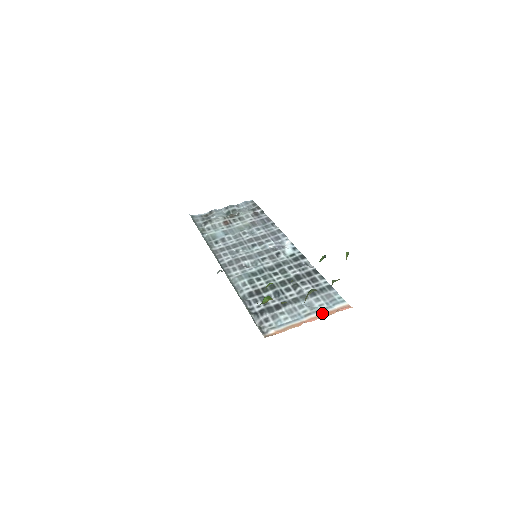
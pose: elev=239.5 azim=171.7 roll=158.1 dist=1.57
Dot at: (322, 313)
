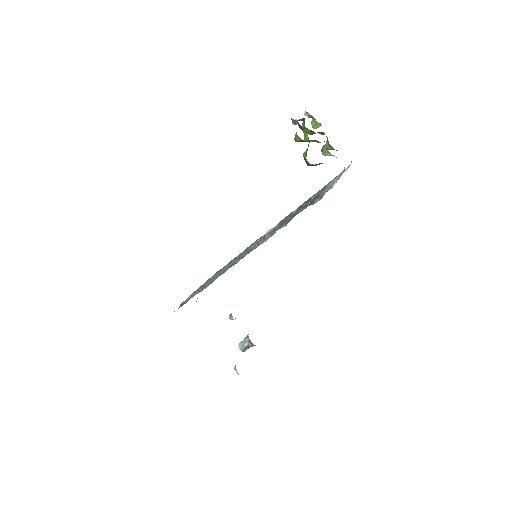
Dot at: occluded
